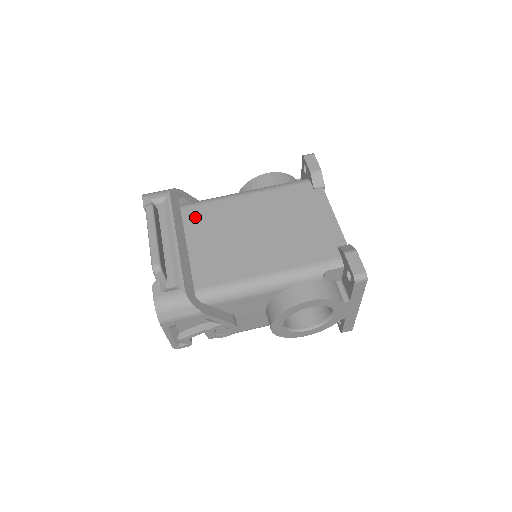
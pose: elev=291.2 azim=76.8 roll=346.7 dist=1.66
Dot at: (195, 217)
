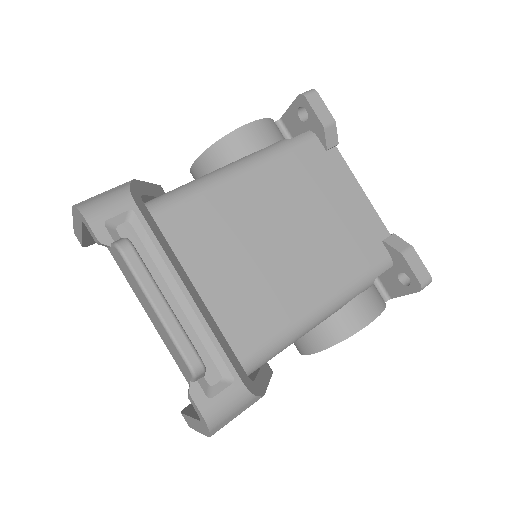
Dot at: (181, 231)
